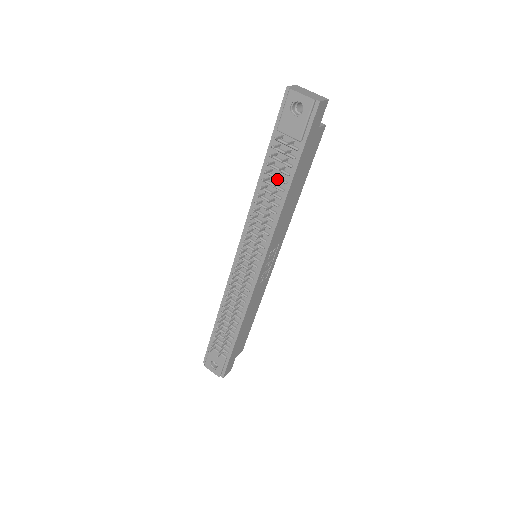
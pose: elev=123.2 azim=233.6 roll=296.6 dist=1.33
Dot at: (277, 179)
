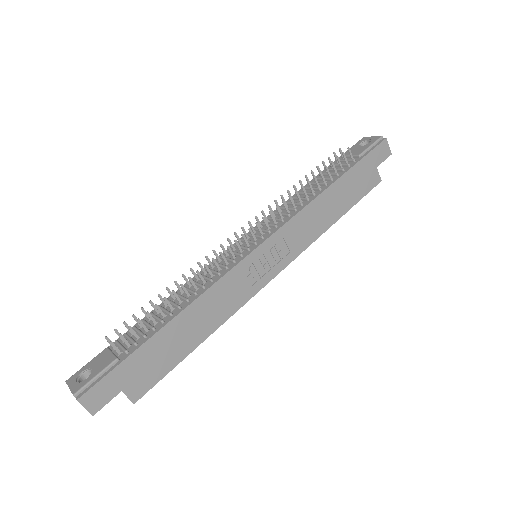
Dot at: (324, 178)
